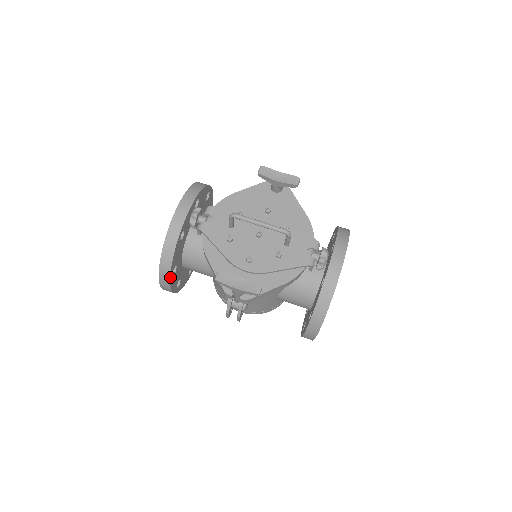
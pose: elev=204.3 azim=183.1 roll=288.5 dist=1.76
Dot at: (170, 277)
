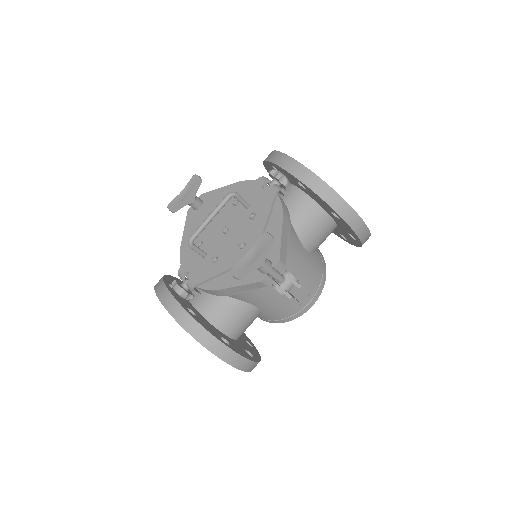
Dot at: (228, 347)
